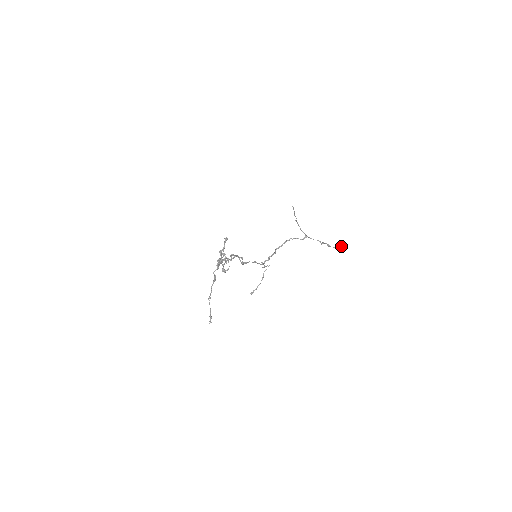
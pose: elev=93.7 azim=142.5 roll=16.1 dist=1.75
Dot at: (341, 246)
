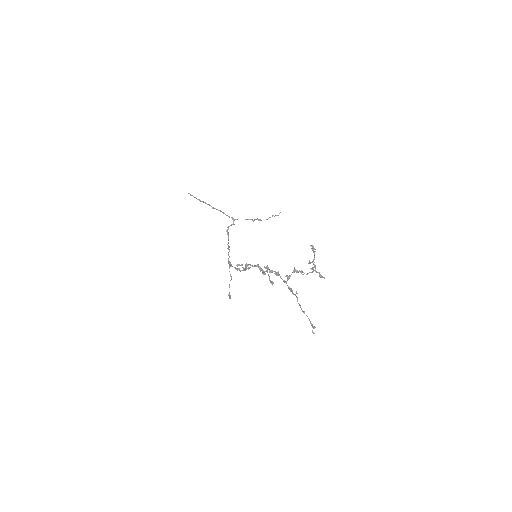
Dot at: occluded
